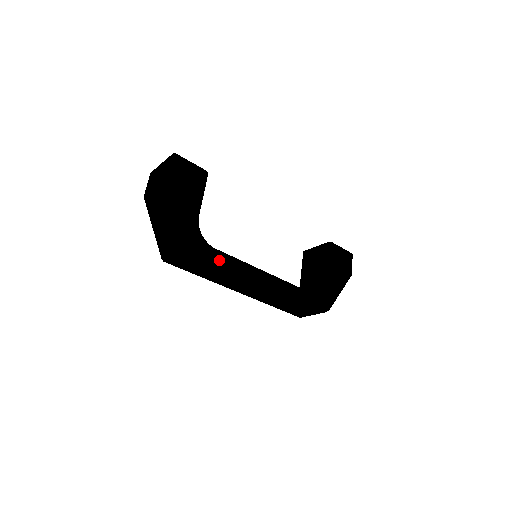
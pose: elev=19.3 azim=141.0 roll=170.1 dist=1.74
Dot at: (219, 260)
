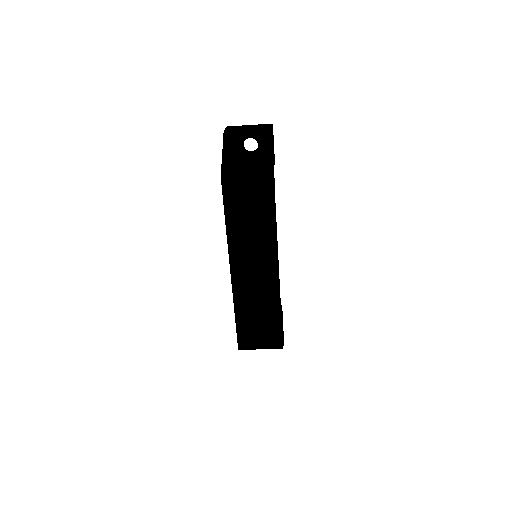
Dot at: (275, 213)
